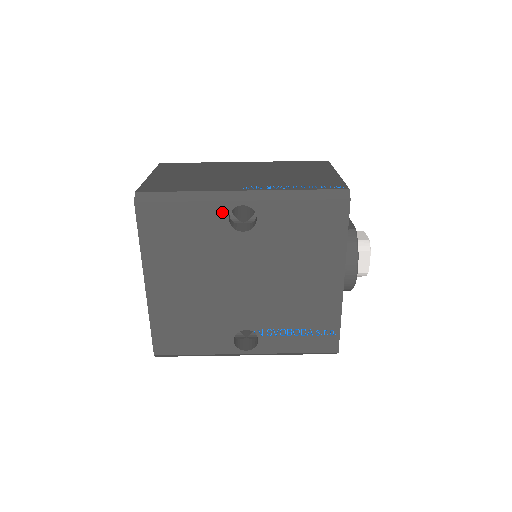
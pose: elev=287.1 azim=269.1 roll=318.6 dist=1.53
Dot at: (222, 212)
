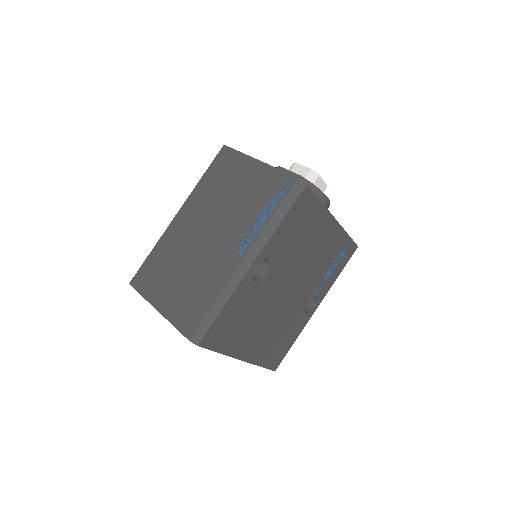
Dot at: (247, 283)
